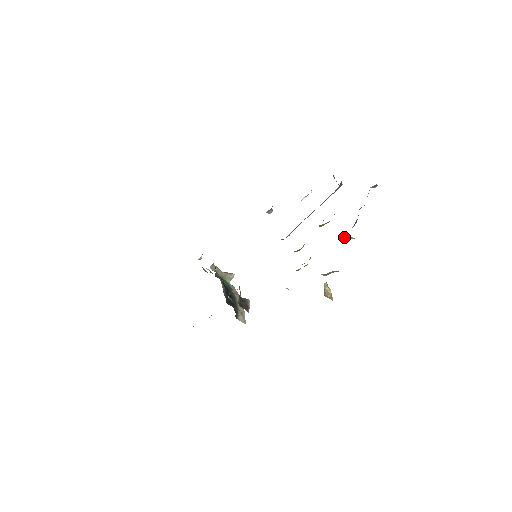
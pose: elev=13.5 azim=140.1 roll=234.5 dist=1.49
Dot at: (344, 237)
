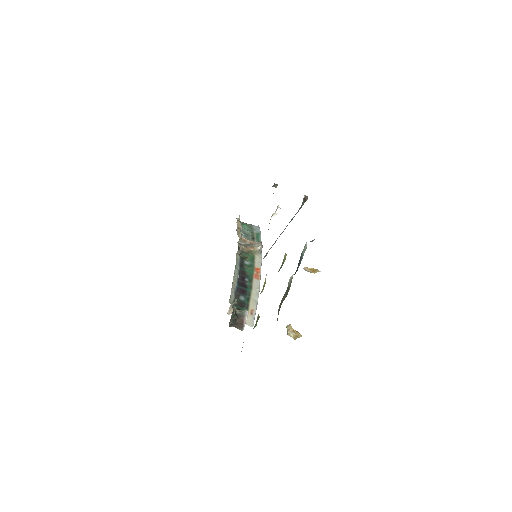
Dot at: (307, 271)
